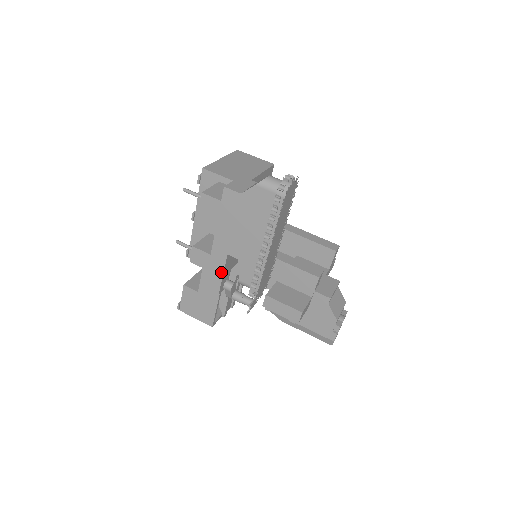
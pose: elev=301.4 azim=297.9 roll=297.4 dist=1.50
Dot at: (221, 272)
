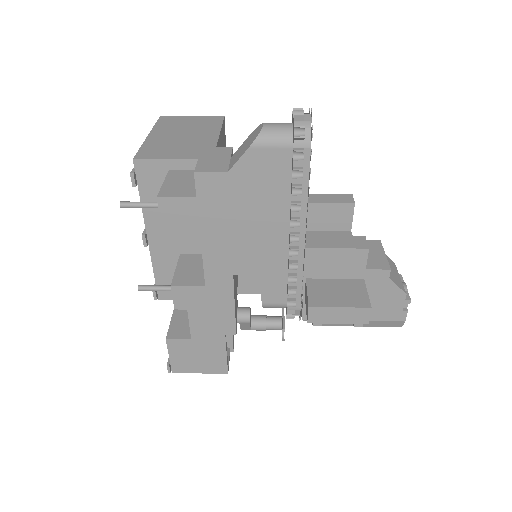
Dot at: (230, 304)
